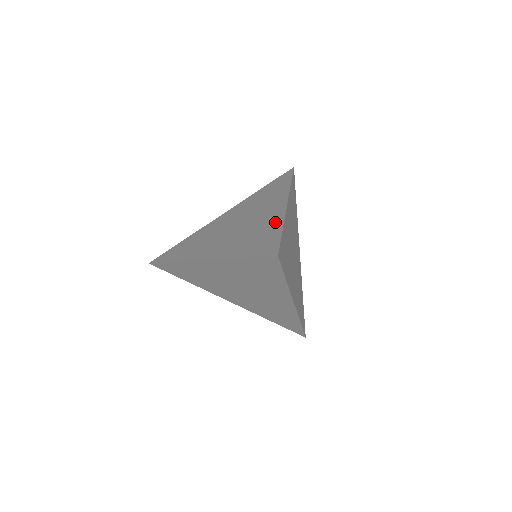
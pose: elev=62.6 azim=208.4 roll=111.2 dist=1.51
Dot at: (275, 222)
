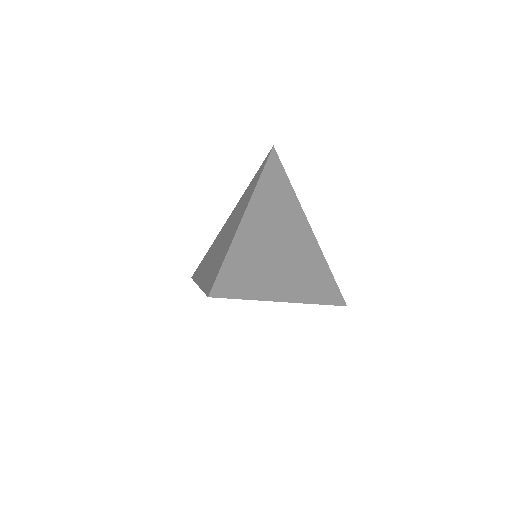
Dot at: (229, 243)
